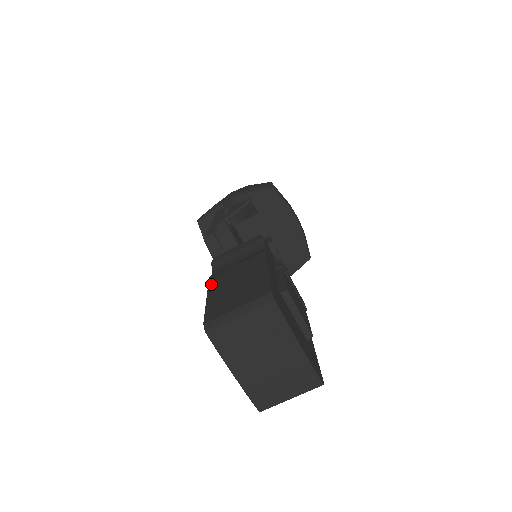
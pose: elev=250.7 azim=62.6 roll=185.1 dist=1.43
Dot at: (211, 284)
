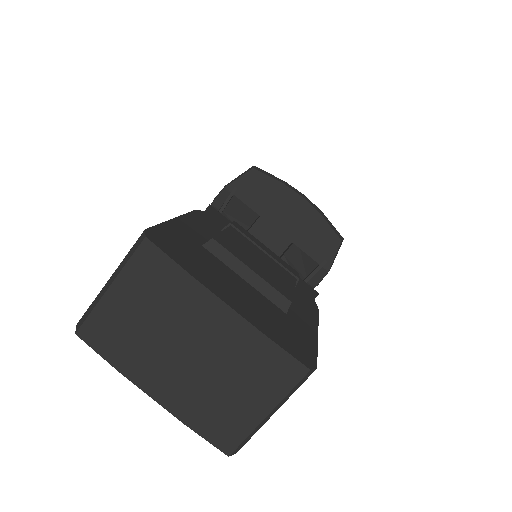
Dot at: occluded
